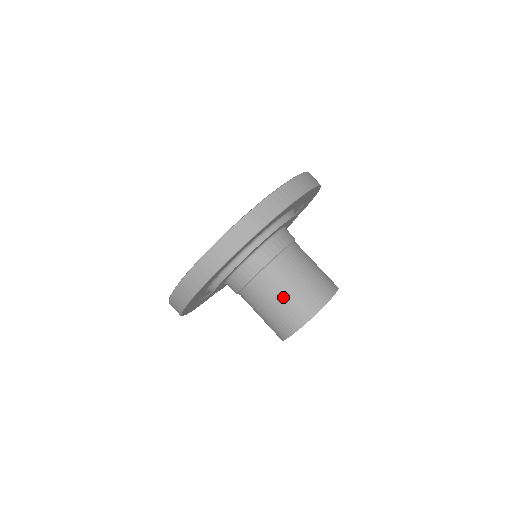
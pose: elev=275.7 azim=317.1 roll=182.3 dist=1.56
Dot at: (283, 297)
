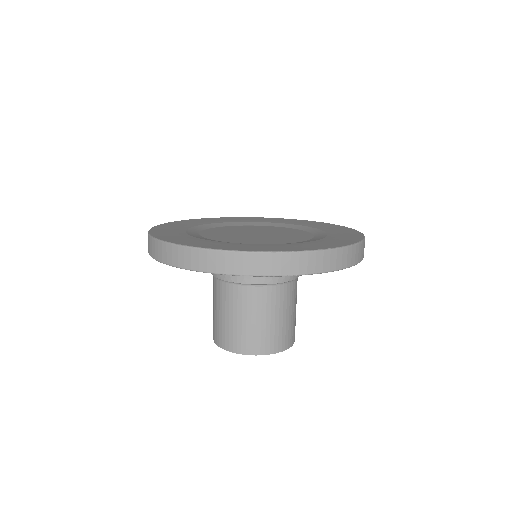
Dot at: (245, 320)
